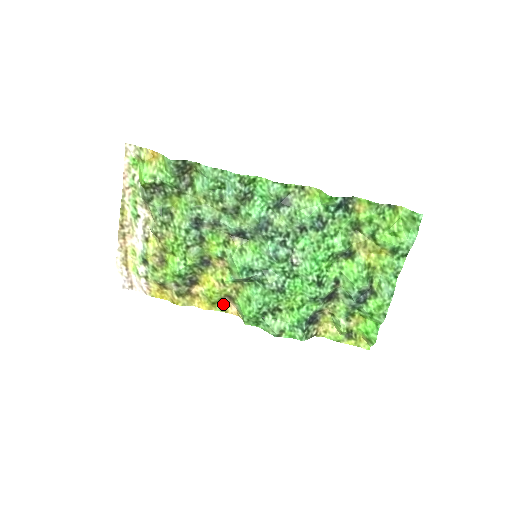
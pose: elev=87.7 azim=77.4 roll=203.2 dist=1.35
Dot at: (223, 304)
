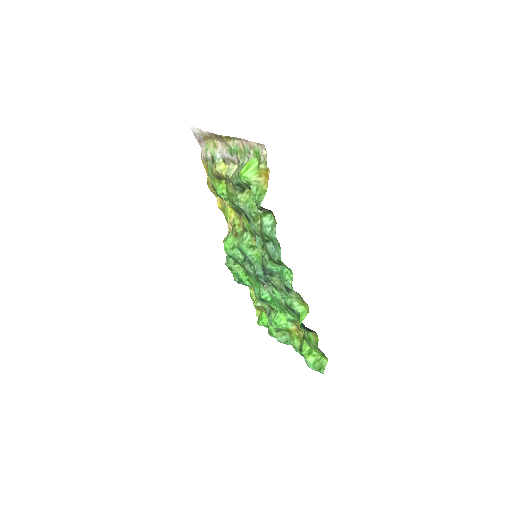
Dot at: occluded
